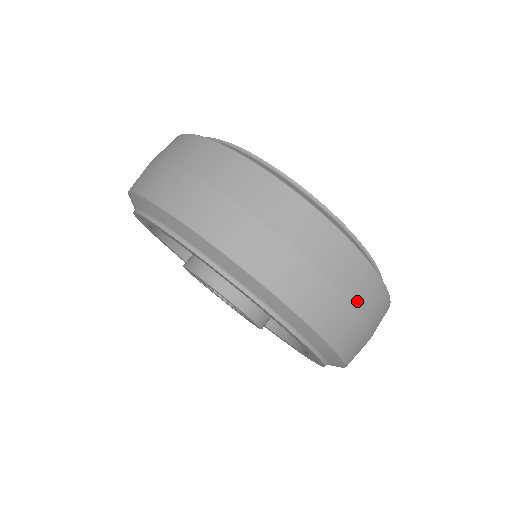
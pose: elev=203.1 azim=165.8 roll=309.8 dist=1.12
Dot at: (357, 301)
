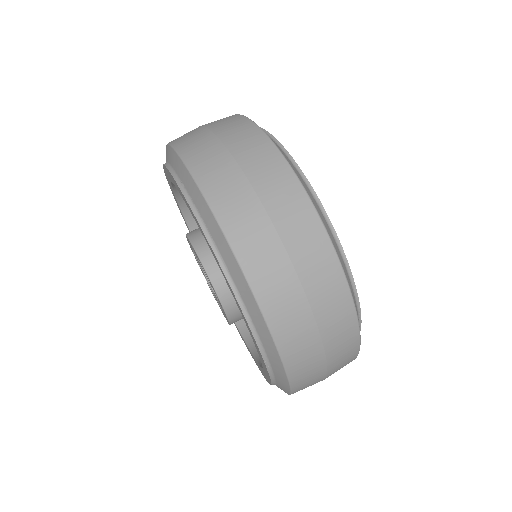
Dot at: (331, 373)
